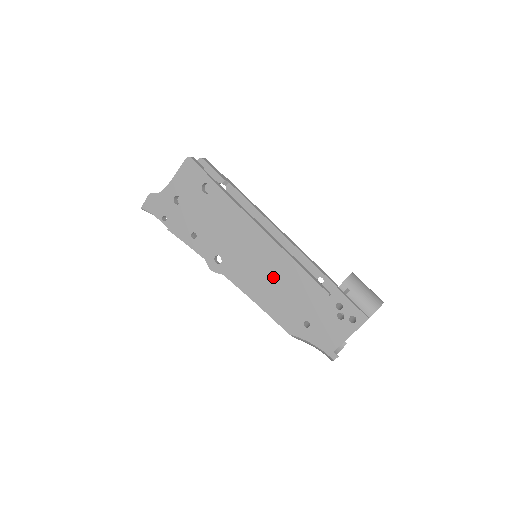
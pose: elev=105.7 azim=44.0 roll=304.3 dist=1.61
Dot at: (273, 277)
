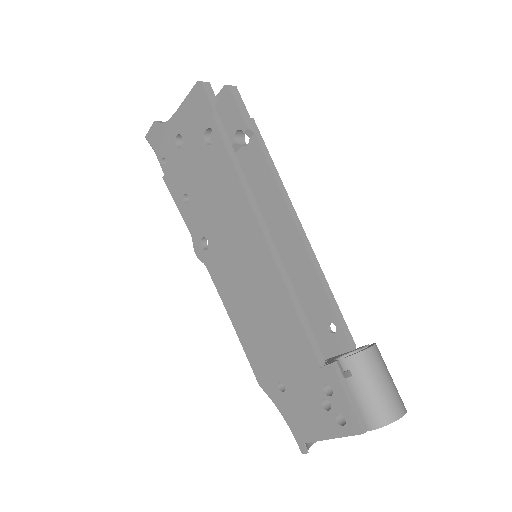
Dot at: (258, 301)
